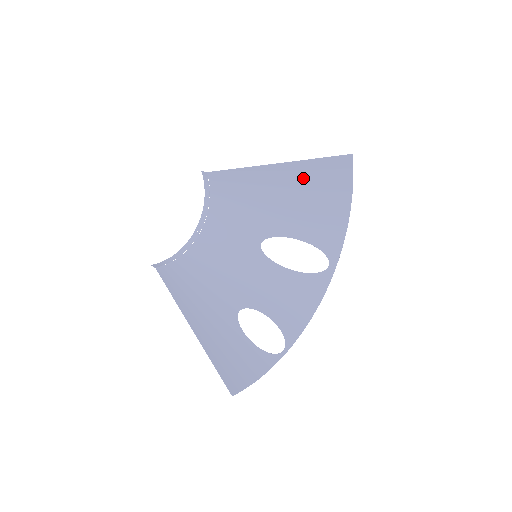
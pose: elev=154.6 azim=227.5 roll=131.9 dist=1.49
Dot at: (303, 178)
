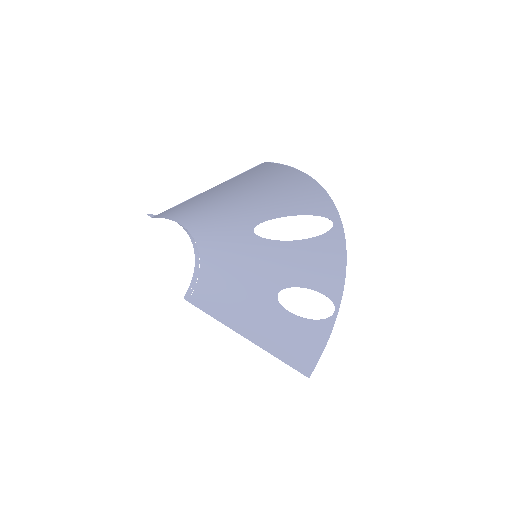
Dot at: (238, 186)
